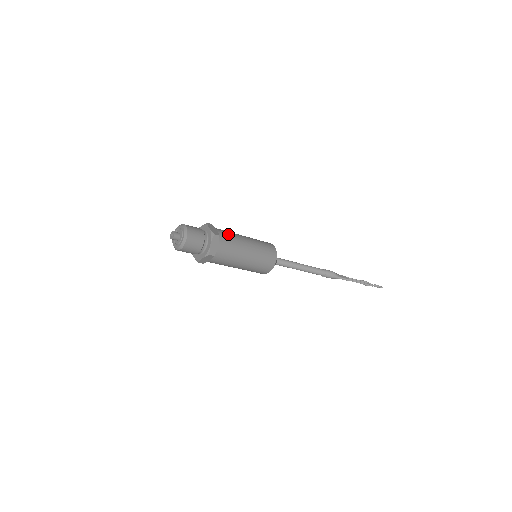
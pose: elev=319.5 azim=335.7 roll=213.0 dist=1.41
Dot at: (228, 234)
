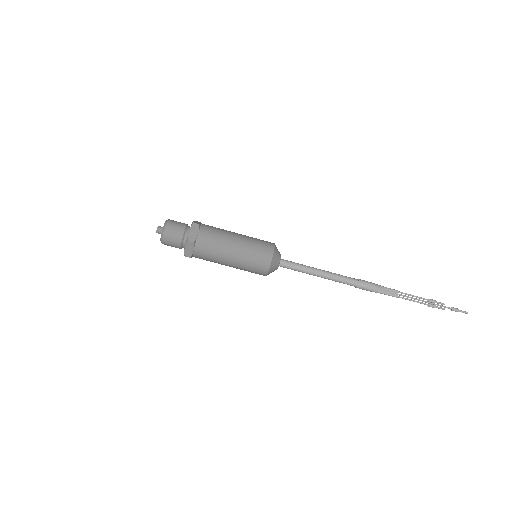
Dot at: (210, 239)
